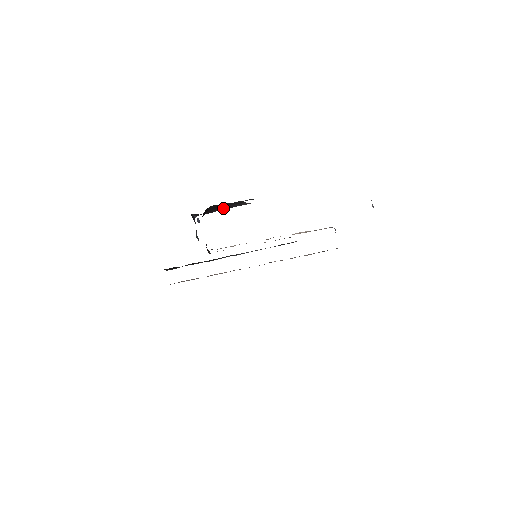
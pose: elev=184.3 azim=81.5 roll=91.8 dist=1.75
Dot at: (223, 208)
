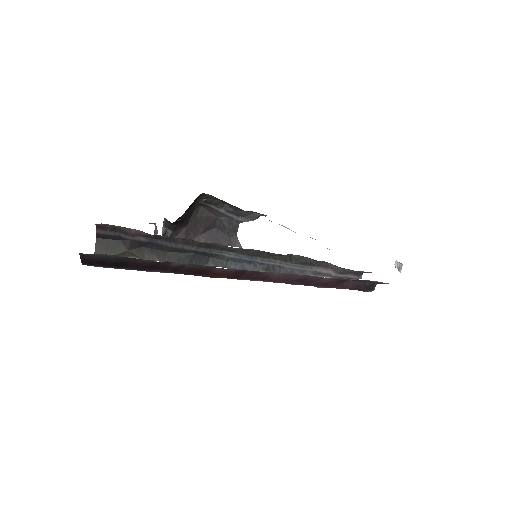
Dot at: (205, 237)
